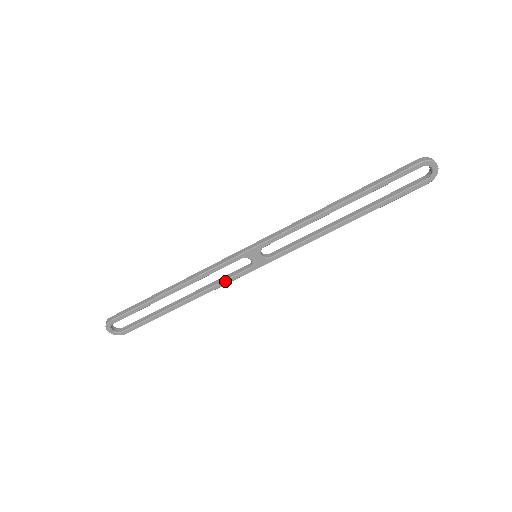
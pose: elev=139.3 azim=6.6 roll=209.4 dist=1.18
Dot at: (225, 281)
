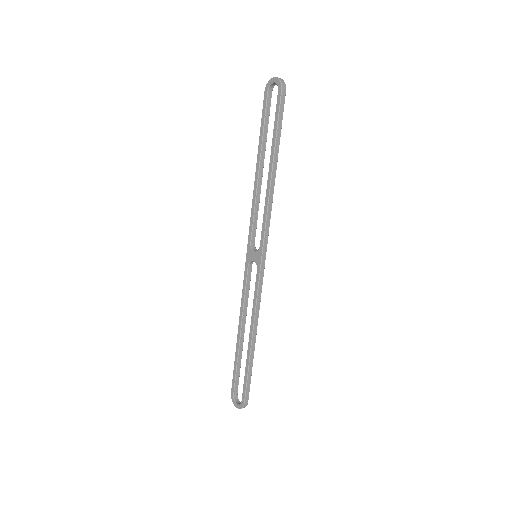
Dot at: (255, 295)
